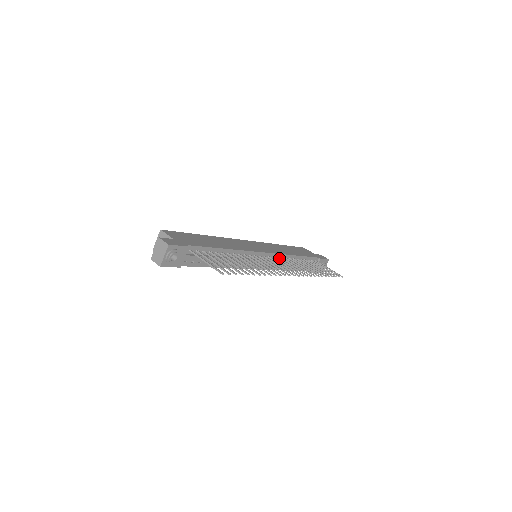
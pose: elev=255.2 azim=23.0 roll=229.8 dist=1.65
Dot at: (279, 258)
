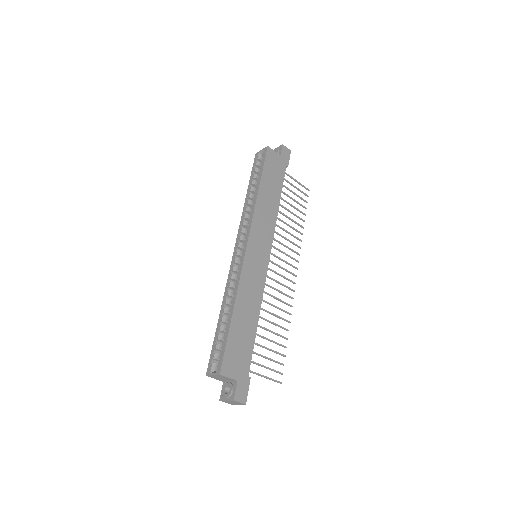
Dot at: (273, 239)
